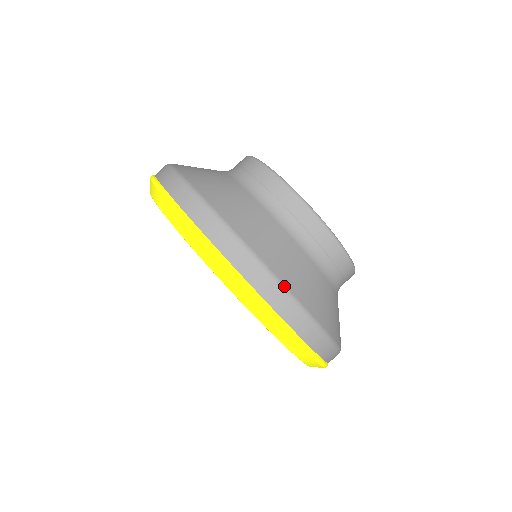
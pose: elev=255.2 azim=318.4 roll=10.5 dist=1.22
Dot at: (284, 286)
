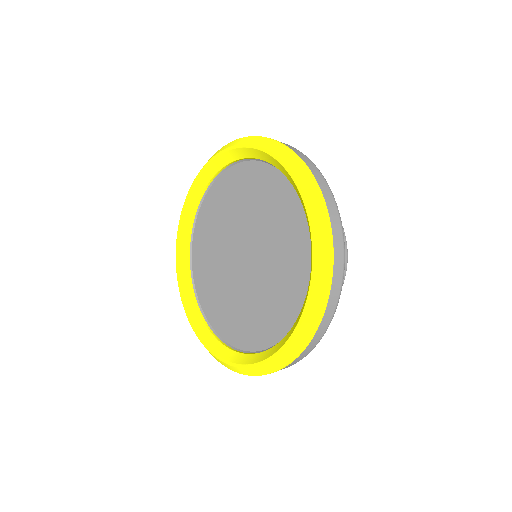
Dot at: (323, 176)
